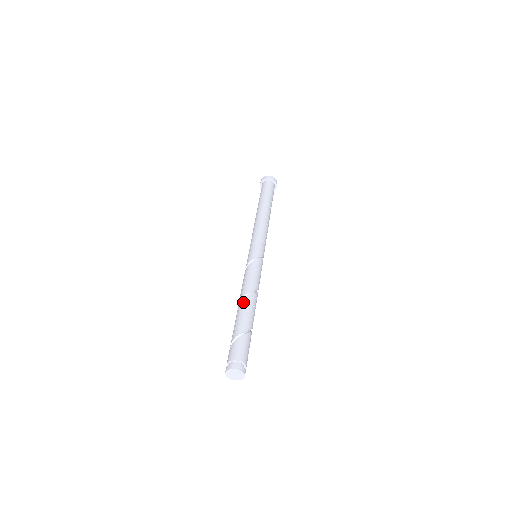
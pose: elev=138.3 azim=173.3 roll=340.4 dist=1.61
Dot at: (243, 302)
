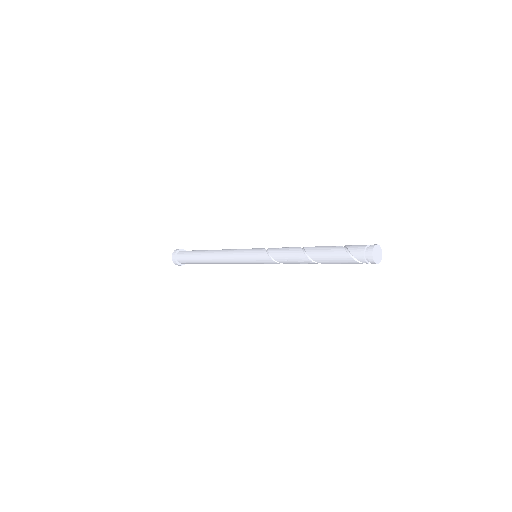
Dot at: occluded
